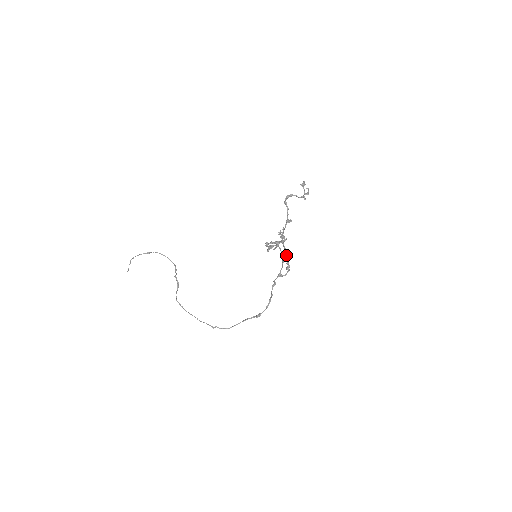
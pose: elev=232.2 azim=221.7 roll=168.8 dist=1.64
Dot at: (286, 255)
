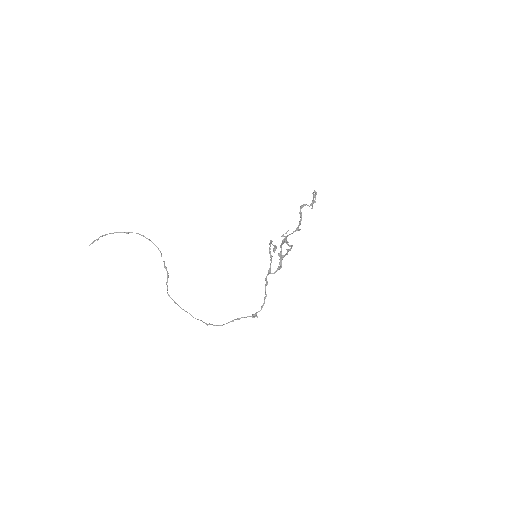
Dot at: occluded
